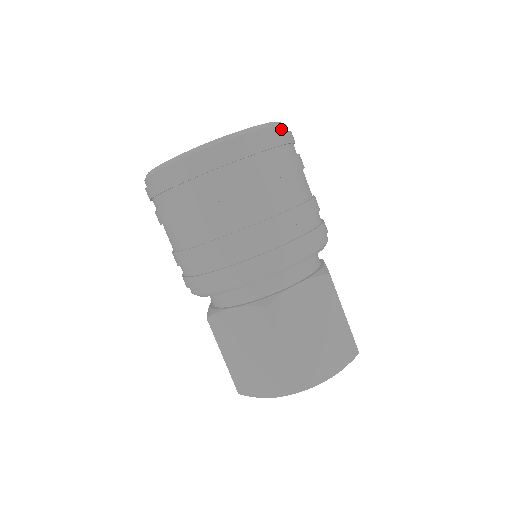
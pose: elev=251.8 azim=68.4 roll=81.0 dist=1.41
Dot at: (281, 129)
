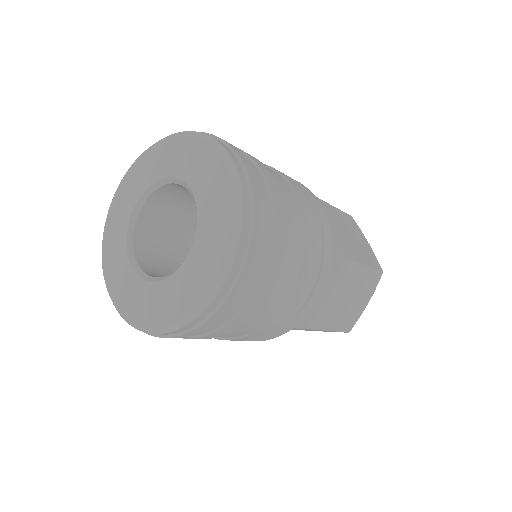
Dot at: (247, 210)
